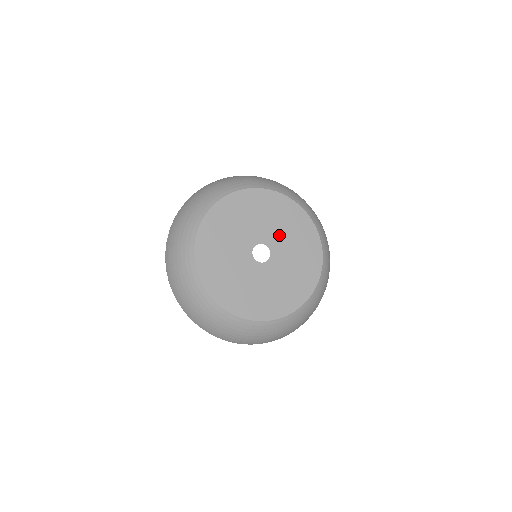
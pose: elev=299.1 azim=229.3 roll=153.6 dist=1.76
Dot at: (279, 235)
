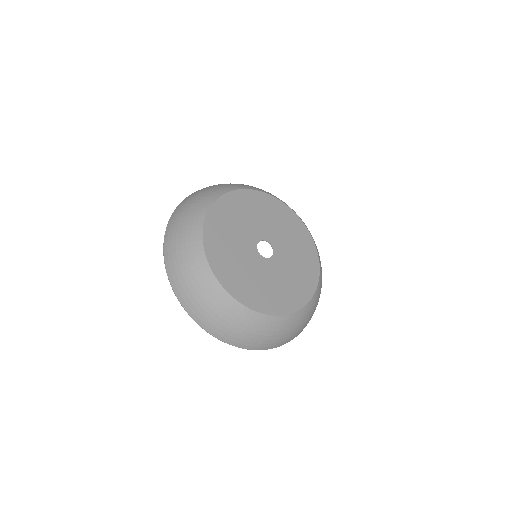
Dot at: (282, 238)
